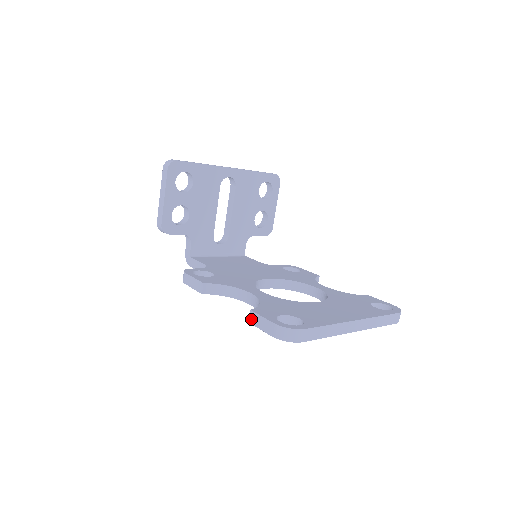
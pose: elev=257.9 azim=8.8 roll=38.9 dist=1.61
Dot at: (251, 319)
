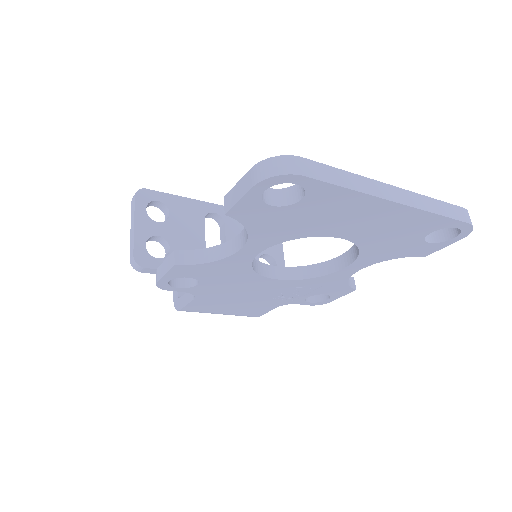
Dot at: (227, 205)
